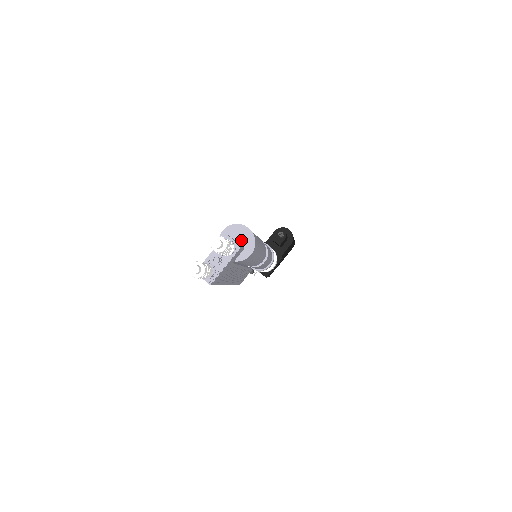
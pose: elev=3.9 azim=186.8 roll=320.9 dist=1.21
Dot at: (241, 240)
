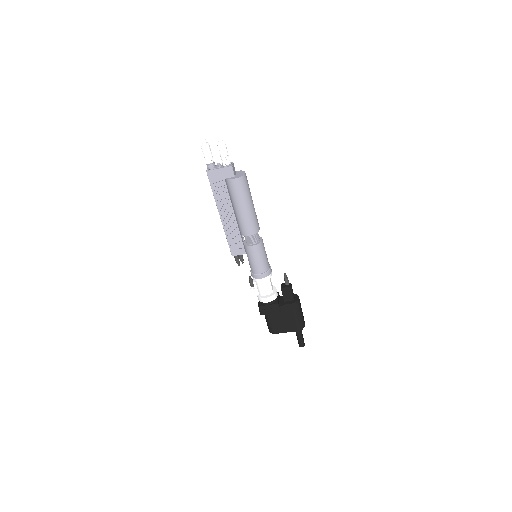
Dot at: (238, 175)
